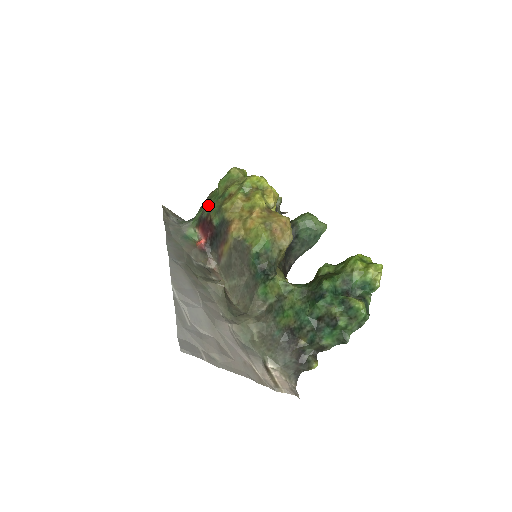
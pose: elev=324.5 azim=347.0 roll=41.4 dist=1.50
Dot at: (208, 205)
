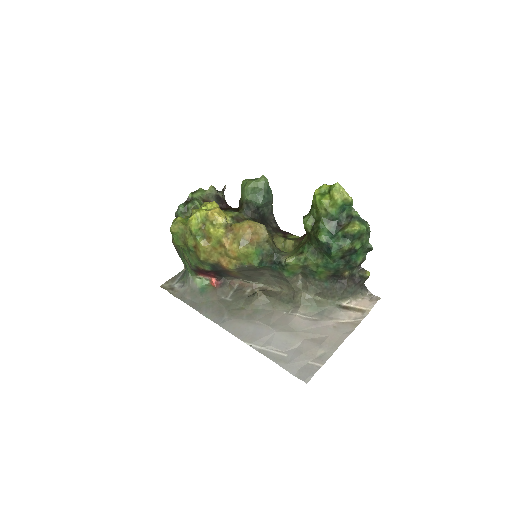
Dot at: (187, 260)
